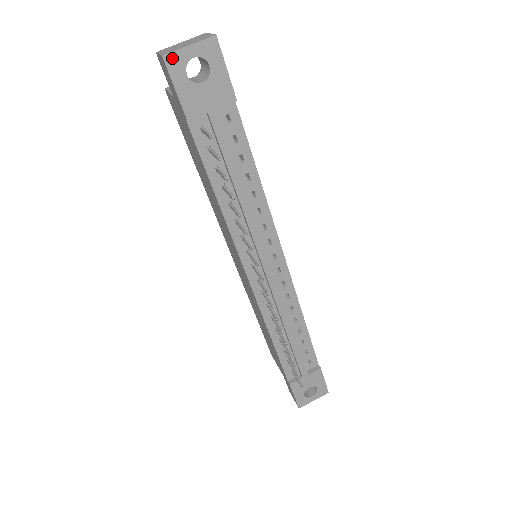
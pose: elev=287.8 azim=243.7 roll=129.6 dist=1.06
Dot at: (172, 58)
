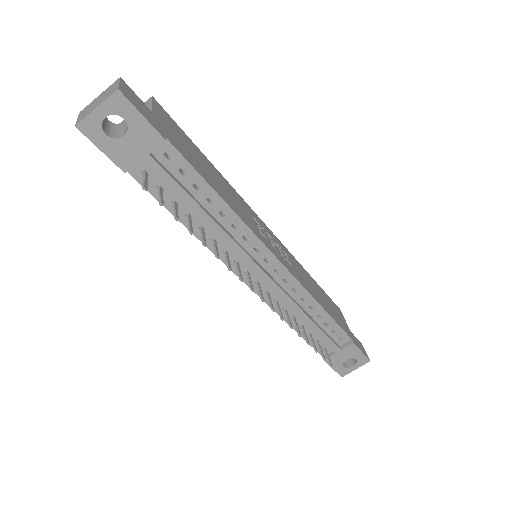
Dot at: (85, 125)
